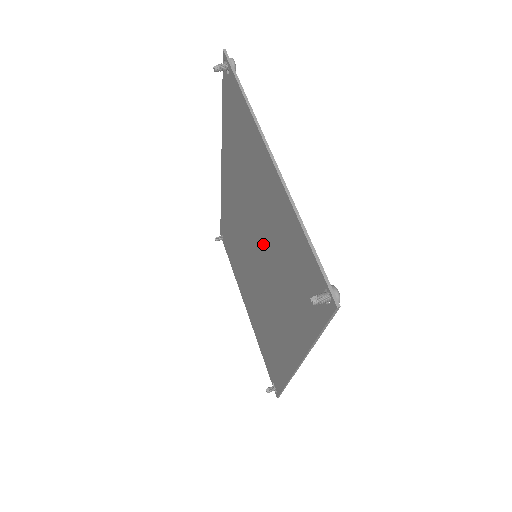
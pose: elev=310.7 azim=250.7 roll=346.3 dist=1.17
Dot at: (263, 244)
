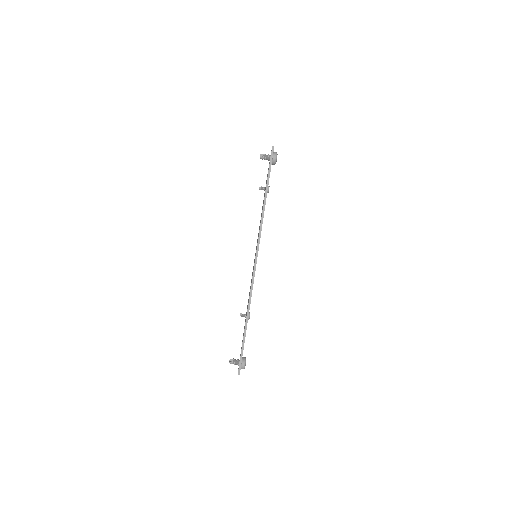
Dot at: occluded
